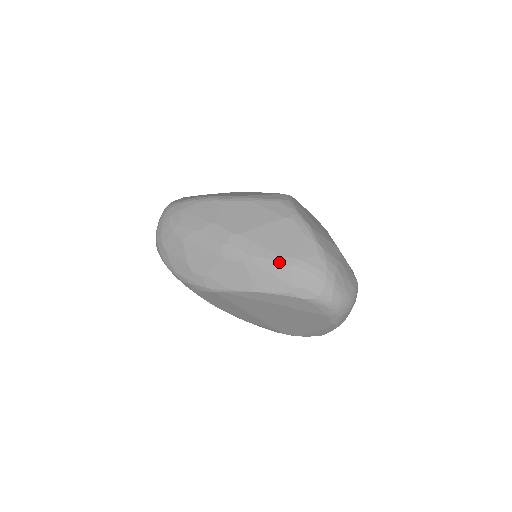
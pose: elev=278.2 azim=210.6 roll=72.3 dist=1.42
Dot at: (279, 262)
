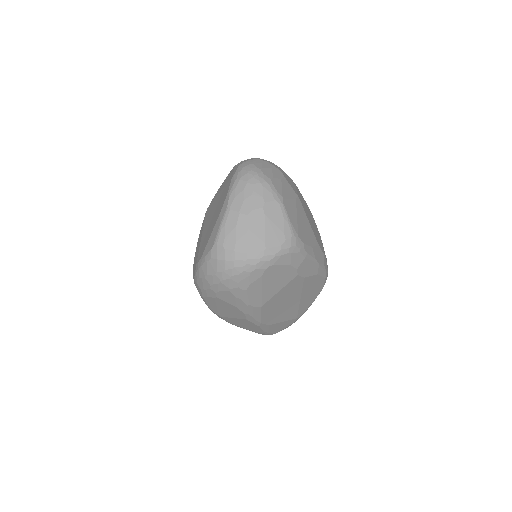
Dot at: occluded
